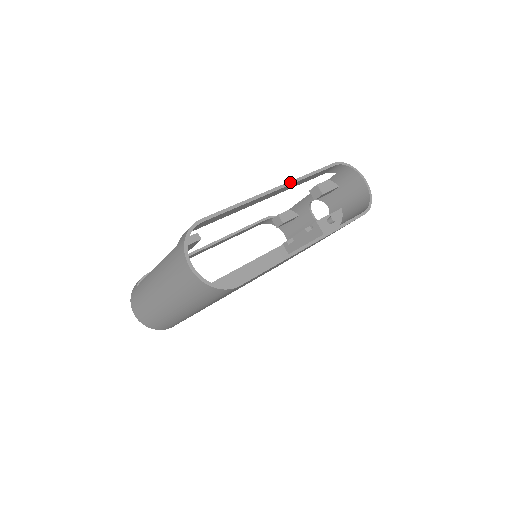
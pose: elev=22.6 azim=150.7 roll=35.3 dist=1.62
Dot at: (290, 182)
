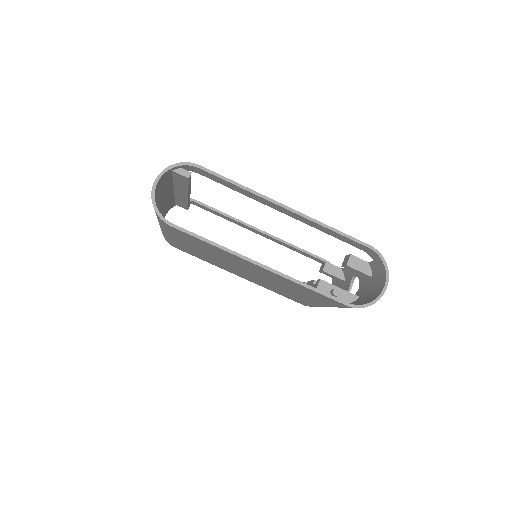
Dot at: (305, 215)
